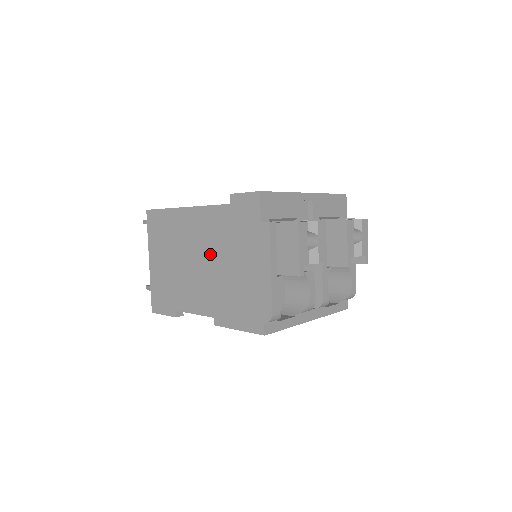
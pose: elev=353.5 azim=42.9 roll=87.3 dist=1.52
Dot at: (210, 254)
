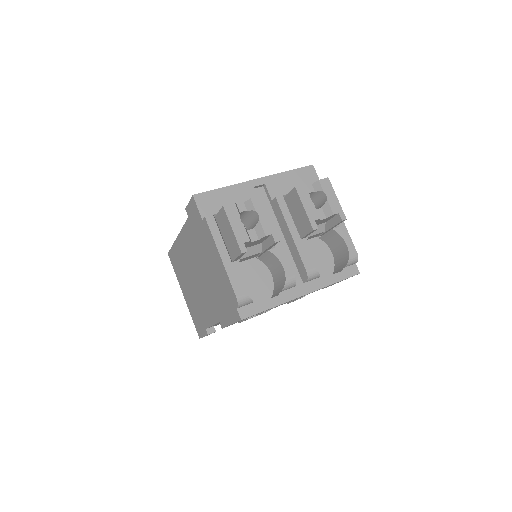
Dot at: (198, 267)
